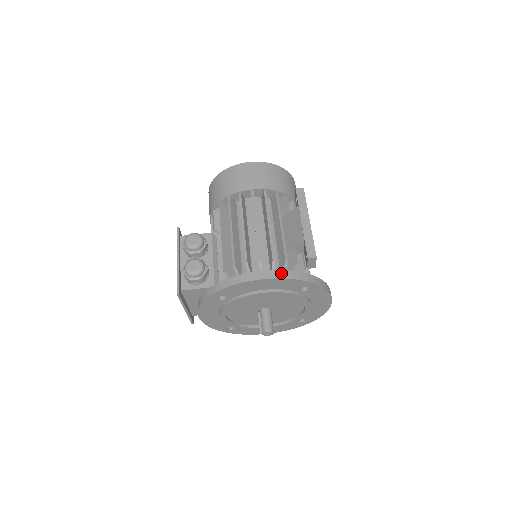
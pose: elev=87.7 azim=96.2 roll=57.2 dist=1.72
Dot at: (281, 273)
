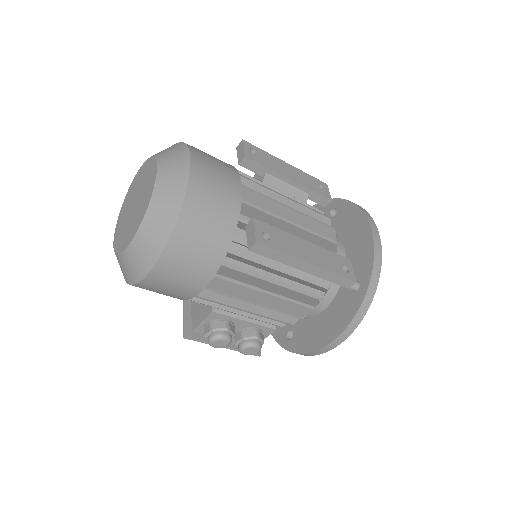
Dot at: (346, 332)
